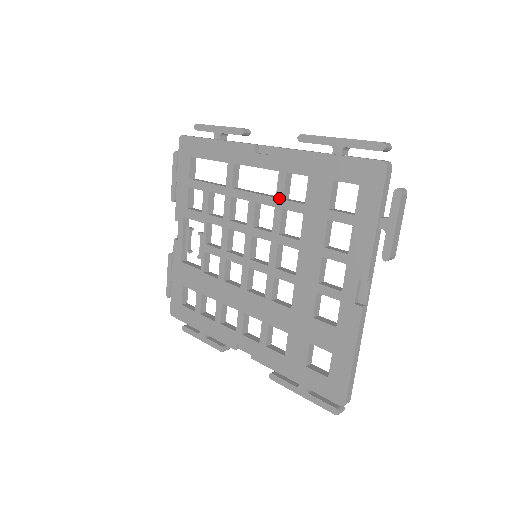
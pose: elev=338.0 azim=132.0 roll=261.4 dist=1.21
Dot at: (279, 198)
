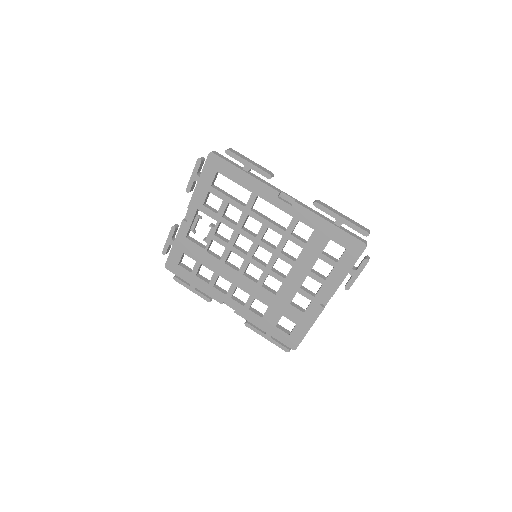
Dot at: (288, 232)
